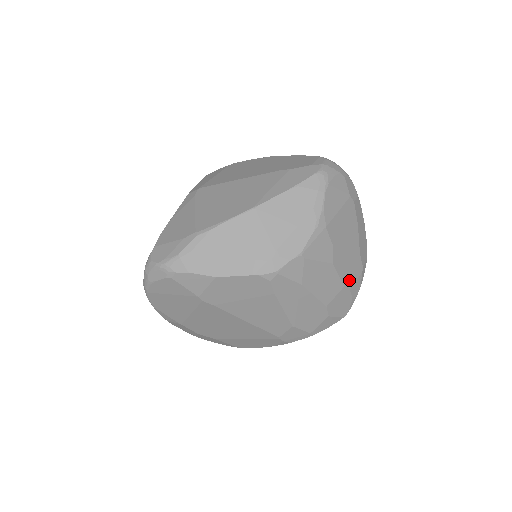
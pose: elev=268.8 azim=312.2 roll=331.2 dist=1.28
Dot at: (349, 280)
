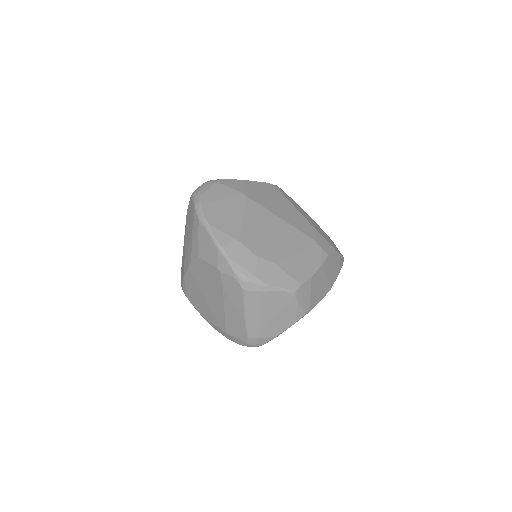
Dot at: occluded
